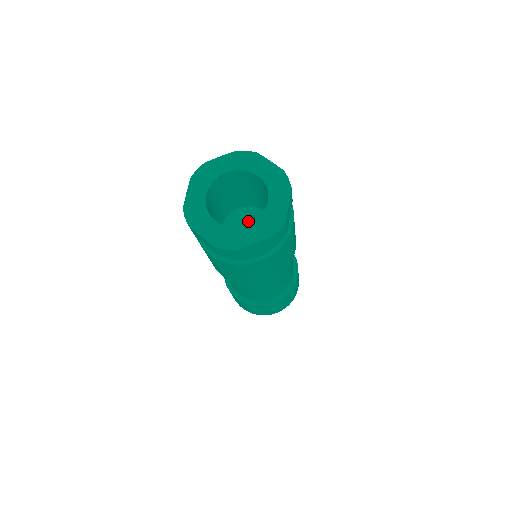
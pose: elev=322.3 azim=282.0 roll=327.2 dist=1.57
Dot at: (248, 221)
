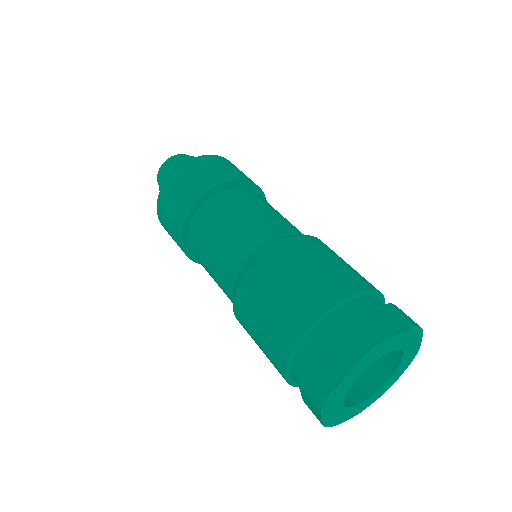
Dot at: occluded
